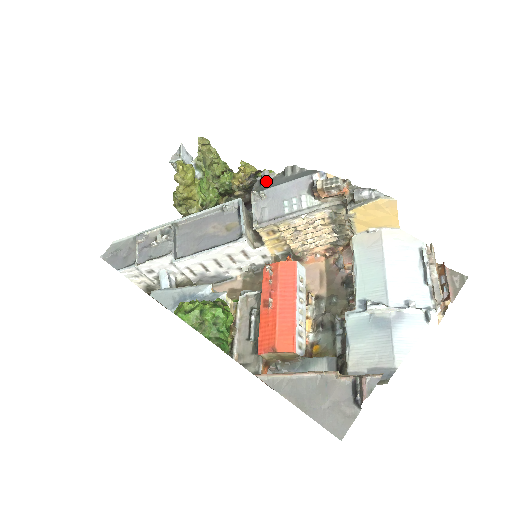
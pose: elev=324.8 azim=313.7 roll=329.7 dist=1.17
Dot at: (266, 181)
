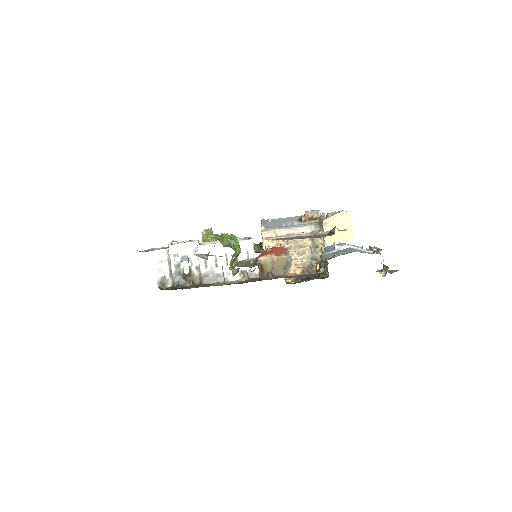
Dot at: occluded
